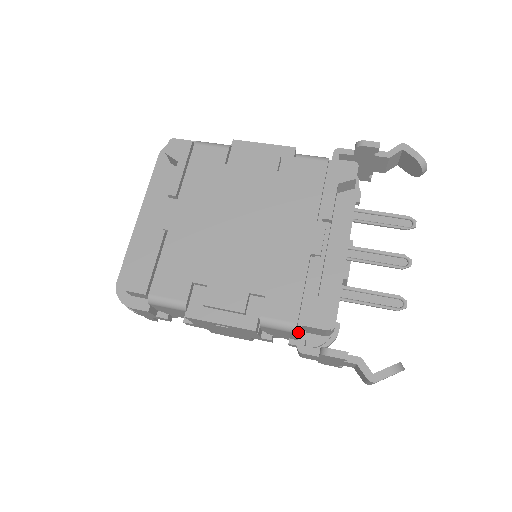
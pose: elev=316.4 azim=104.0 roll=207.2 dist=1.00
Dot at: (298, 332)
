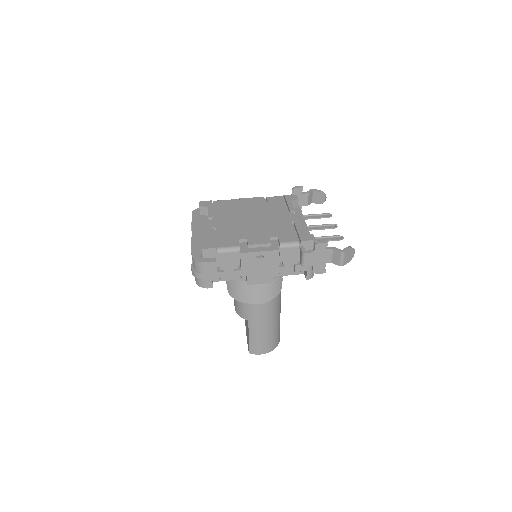
Dot at: (300, 247)
